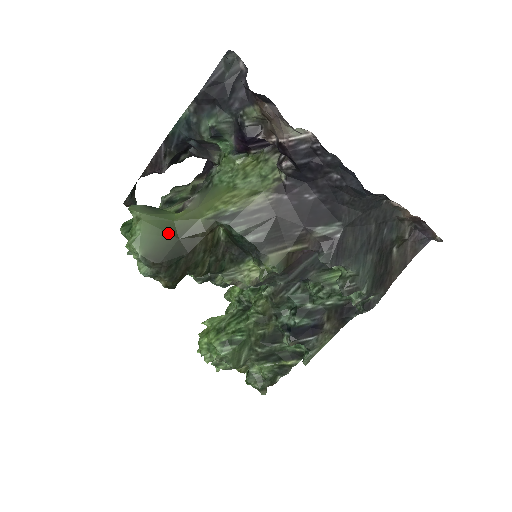
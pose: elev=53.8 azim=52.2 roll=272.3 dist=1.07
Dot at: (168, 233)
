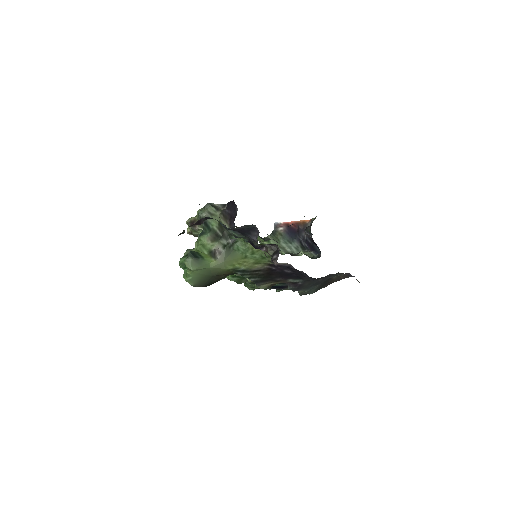
Dot at: (207, 275)
